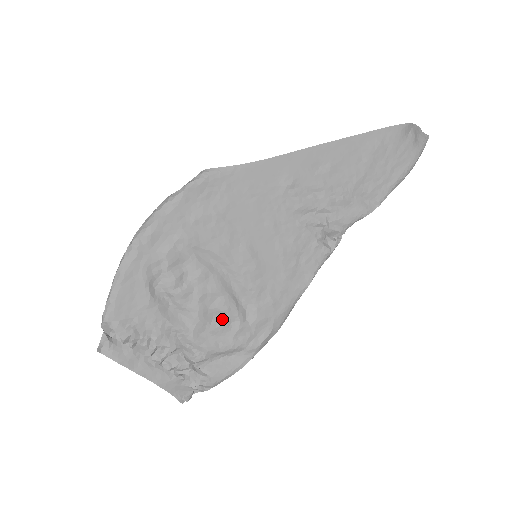
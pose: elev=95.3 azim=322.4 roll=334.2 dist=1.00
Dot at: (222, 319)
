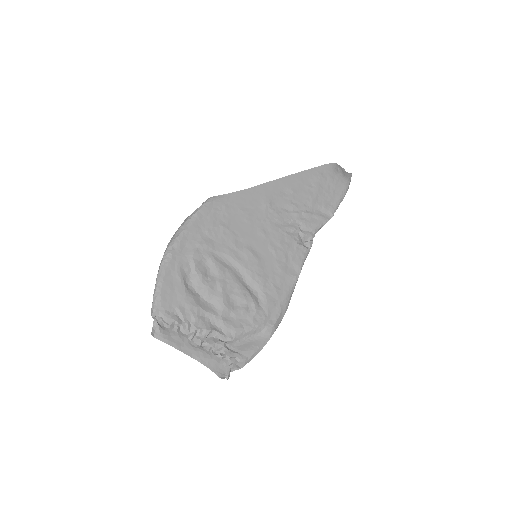
Dot at: (241, 305)
